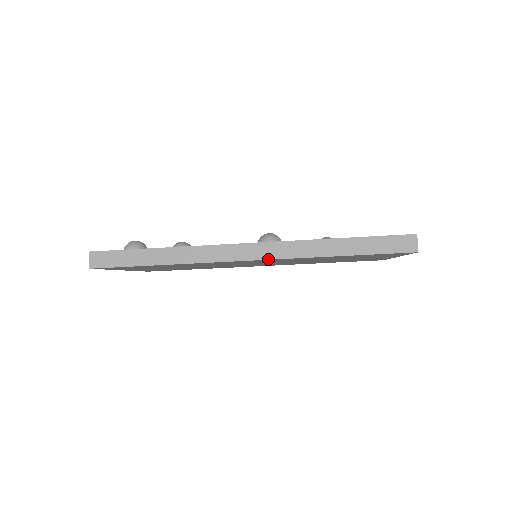
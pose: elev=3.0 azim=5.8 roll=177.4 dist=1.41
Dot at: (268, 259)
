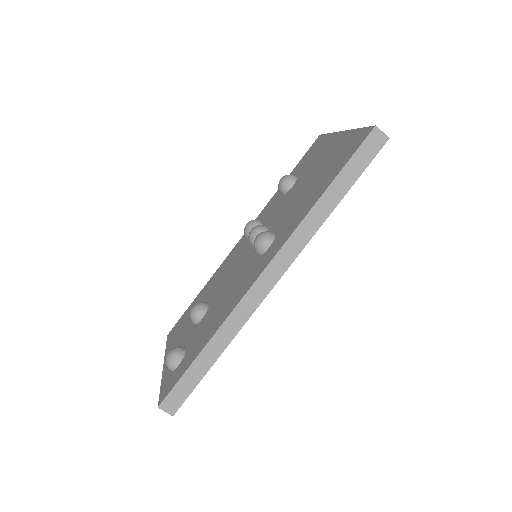
Dot at: (290, 265)
